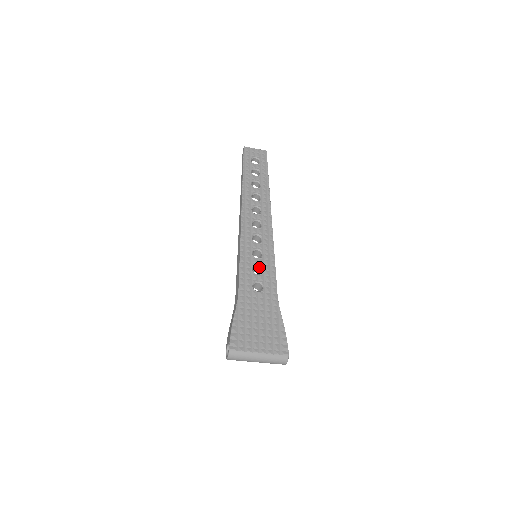
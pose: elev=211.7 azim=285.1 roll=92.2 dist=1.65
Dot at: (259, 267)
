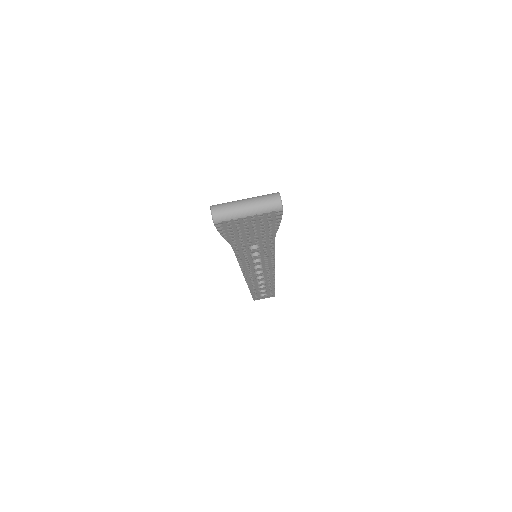
Dot at: occluded
